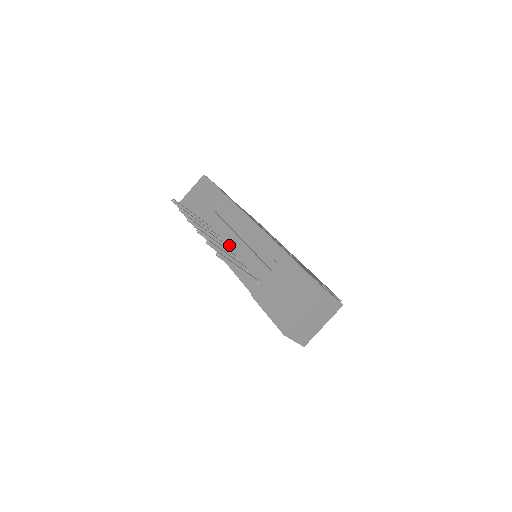
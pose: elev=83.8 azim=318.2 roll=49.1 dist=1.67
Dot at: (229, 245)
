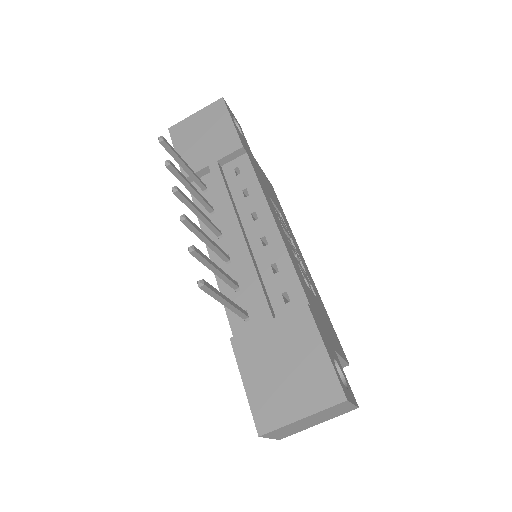
Dot at: (224, 232)
